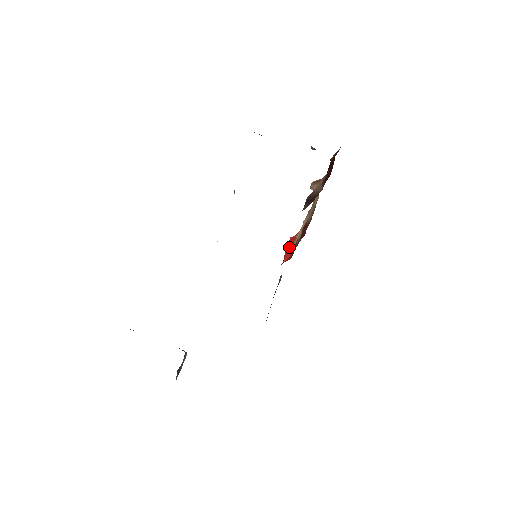
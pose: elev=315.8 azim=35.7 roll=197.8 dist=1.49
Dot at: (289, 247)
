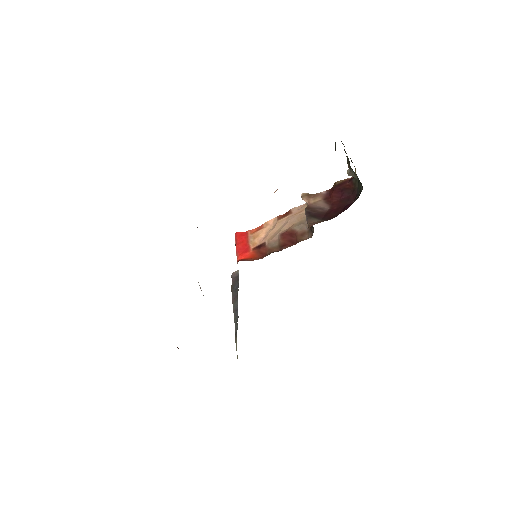
Dot at: (242, 243)
